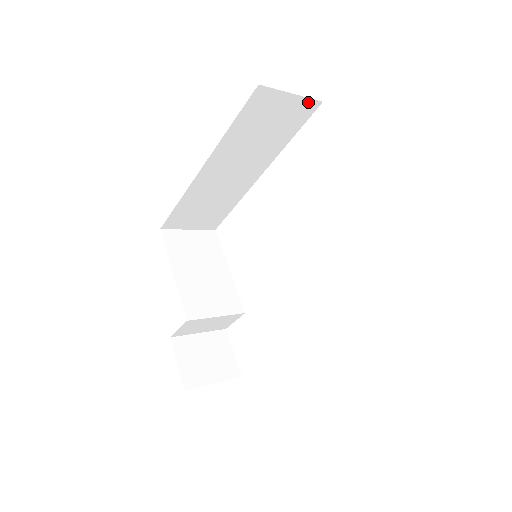
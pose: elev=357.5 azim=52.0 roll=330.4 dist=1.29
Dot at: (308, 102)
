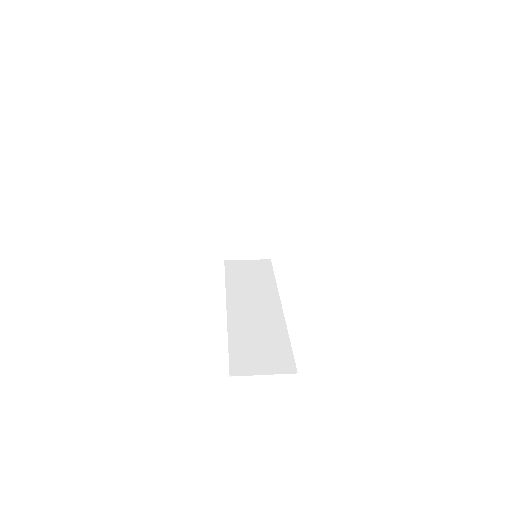
Dot at: occluded
